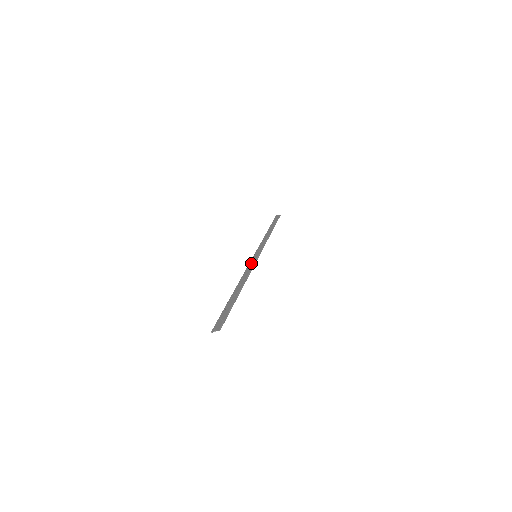
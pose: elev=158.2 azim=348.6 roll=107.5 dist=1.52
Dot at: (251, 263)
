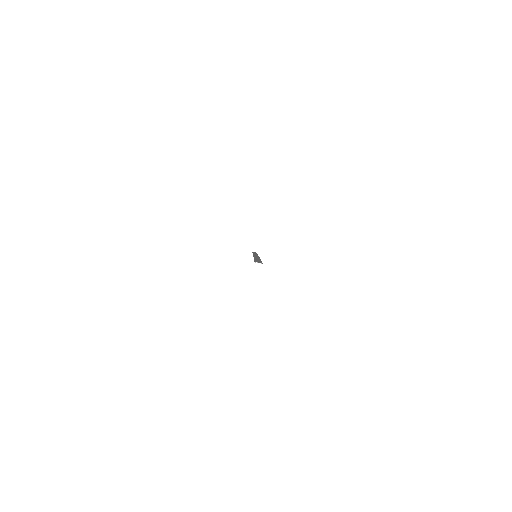
Dot at: (256, 256)
